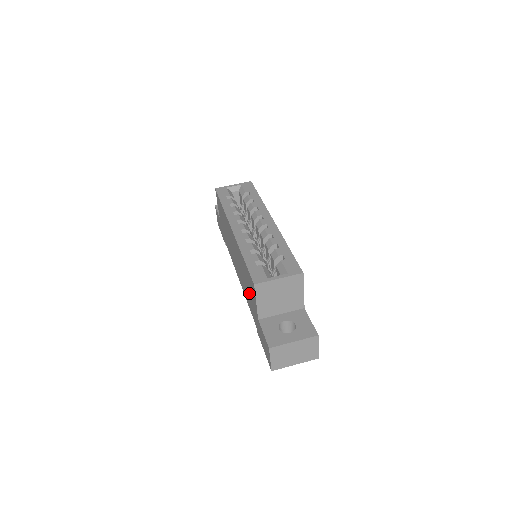
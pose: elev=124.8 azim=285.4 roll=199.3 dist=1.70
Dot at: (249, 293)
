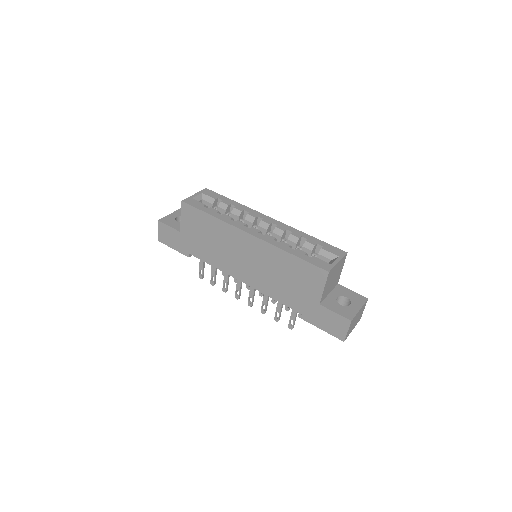
Dot at: (294, 286)
